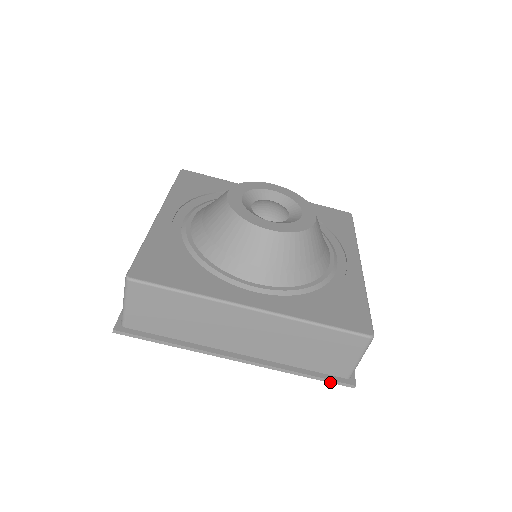
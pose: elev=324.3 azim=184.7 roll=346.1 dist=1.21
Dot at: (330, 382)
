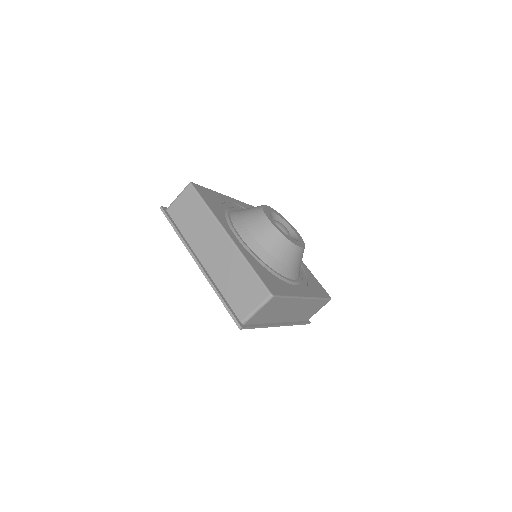
Dot at: (230, 314)
